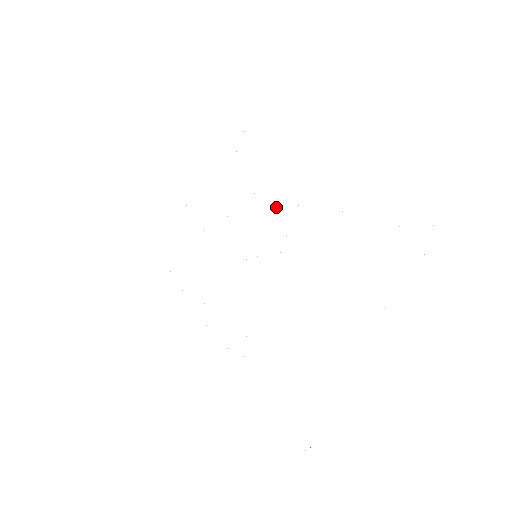
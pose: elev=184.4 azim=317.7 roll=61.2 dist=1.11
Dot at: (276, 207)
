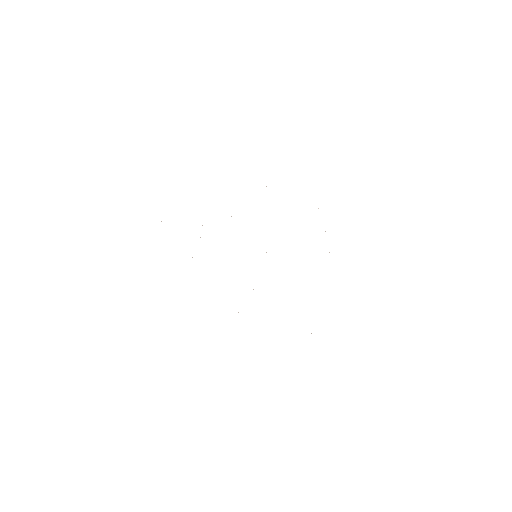
Dot at: occluded
